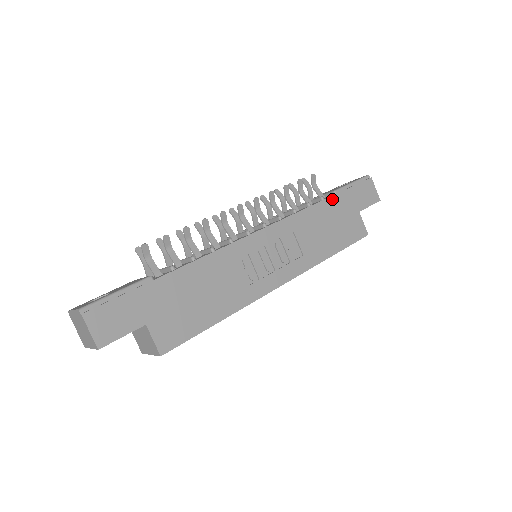
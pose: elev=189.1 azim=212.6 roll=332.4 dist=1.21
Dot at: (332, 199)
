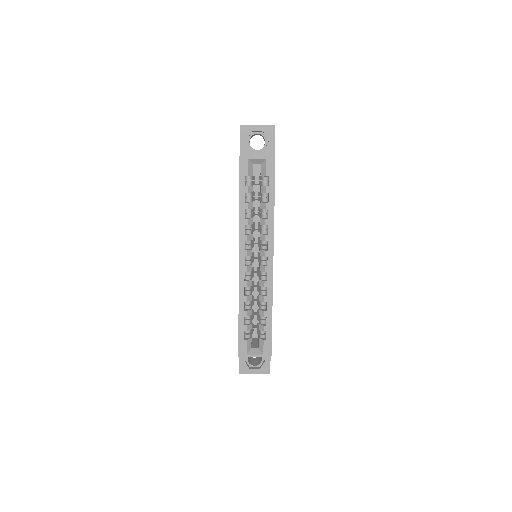
Dot at: occluded
